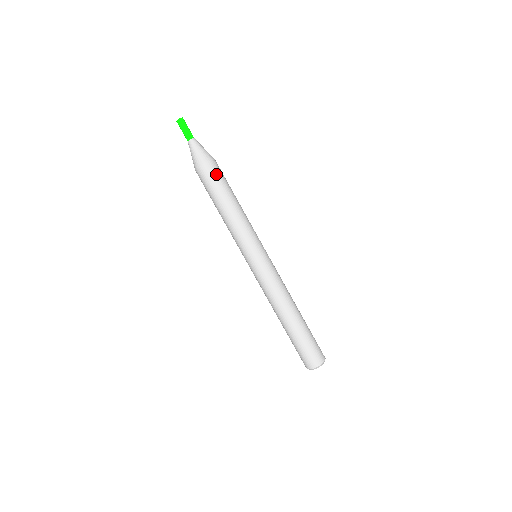
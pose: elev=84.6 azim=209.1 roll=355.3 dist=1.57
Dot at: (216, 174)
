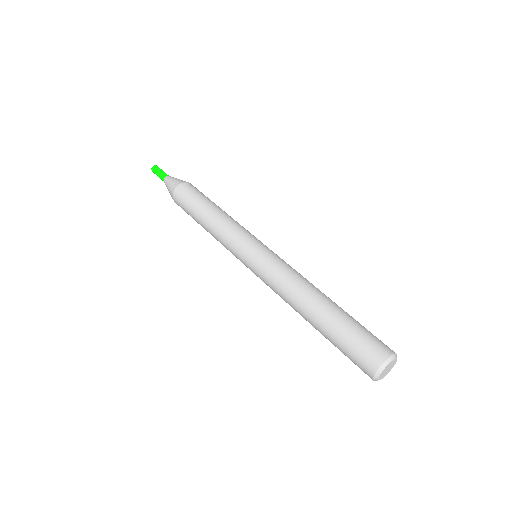
Dot at: (189, 191)
